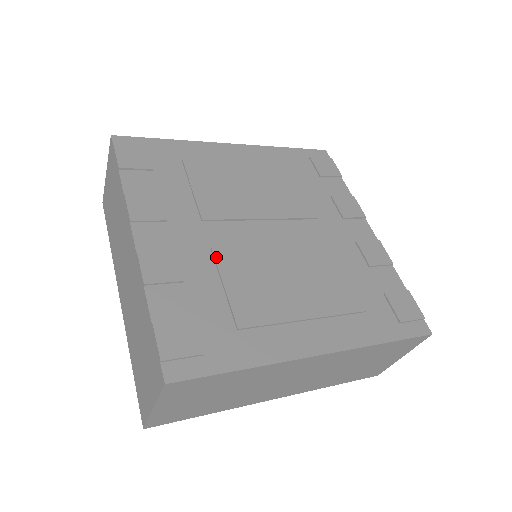
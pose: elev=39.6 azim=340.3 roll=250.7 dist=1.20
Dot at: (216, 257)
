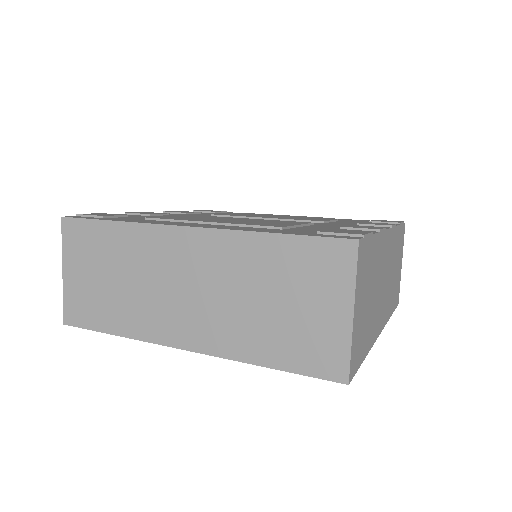
Dot at: (191, 215)
